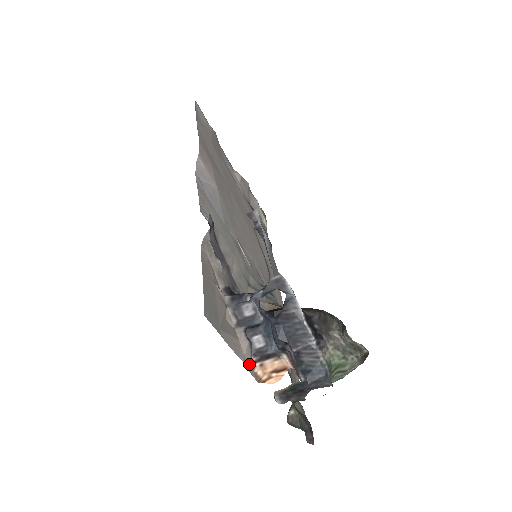
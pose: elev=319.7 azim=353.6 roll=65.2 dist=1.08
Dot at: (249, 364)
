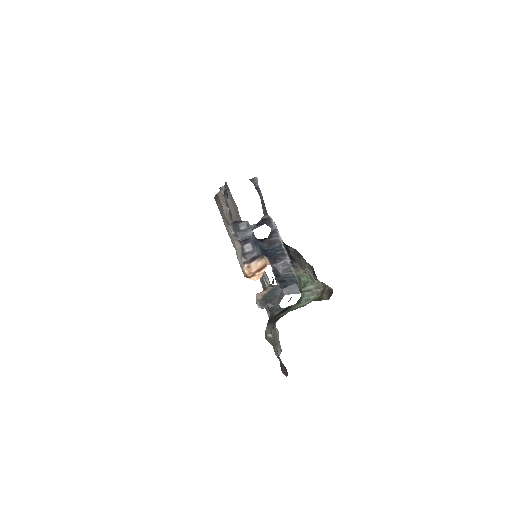
Dot at: (239, 259)
